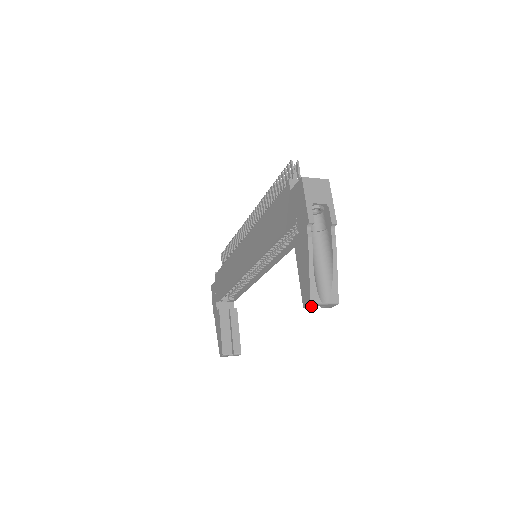
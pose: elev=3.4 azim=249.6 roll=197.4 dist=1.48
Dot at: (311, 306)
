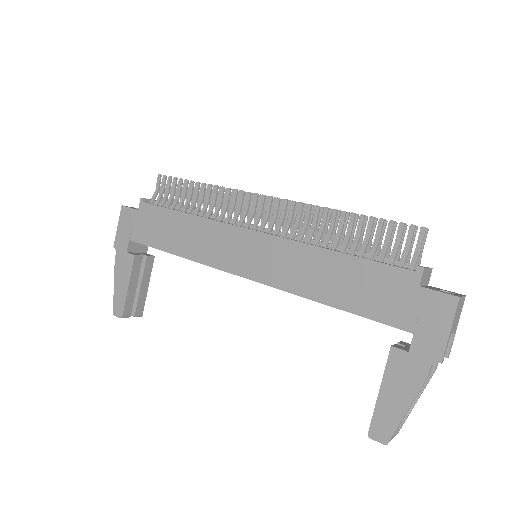
Dot at: (379, 439)
